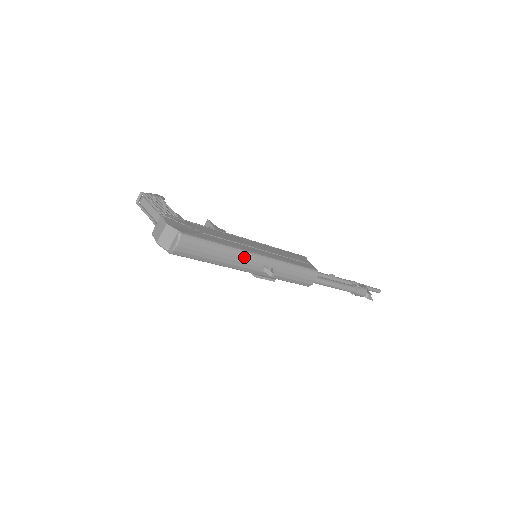
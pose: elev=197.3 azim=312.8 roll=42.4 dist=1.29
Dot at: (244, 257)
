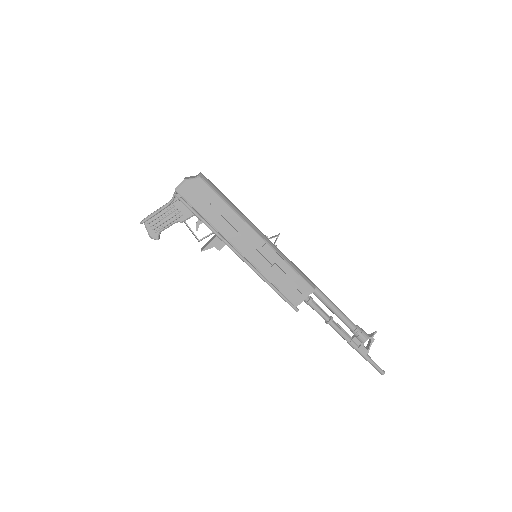
Dot at: occluded
